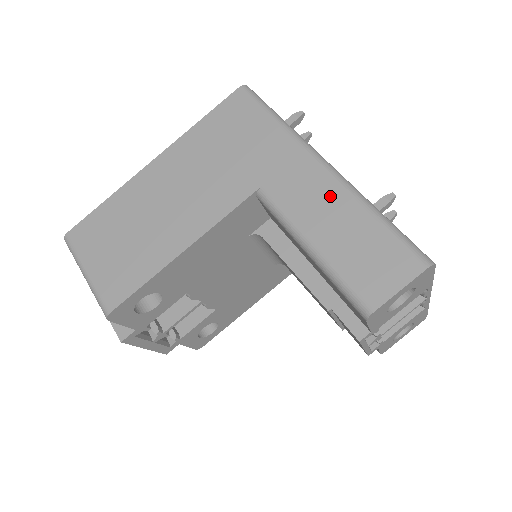
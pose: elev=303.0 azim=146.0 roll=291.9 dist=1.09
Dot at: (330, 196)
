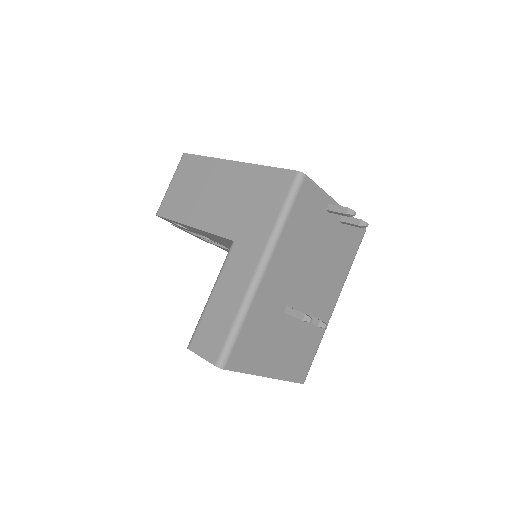
Dot at: (239, 287)
